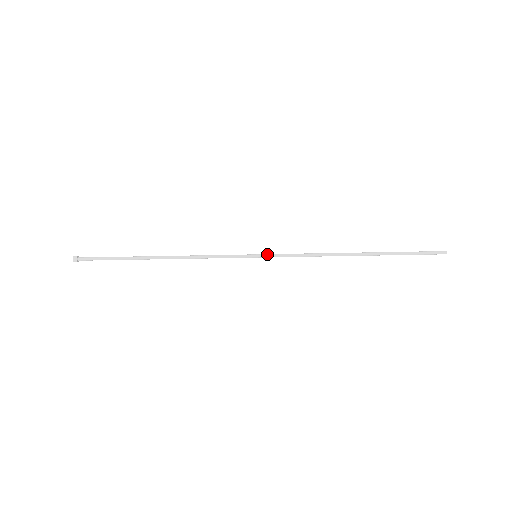
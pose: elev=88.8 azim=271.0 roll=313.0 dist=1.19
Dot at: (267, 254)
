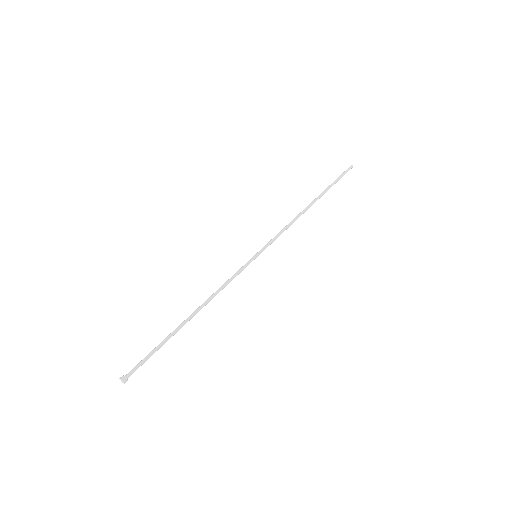
Dot at: (261, 249)
